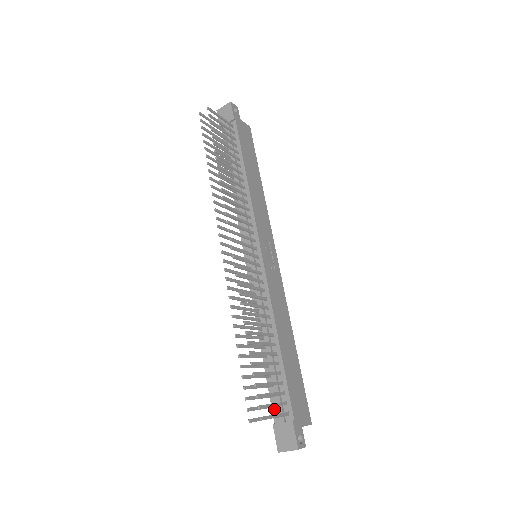
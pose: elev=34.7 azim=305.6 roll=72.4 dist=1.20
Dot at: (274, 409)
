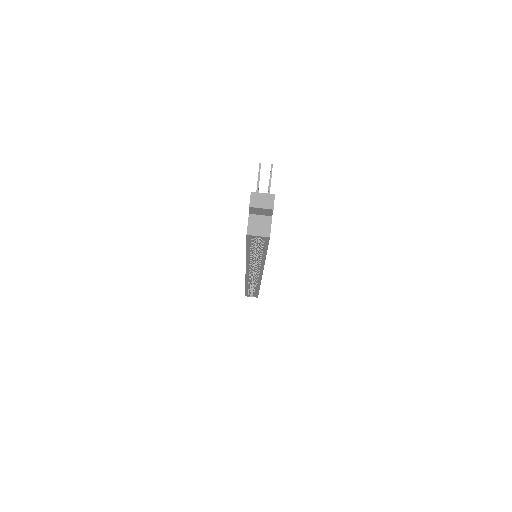
Dot at: occluded
